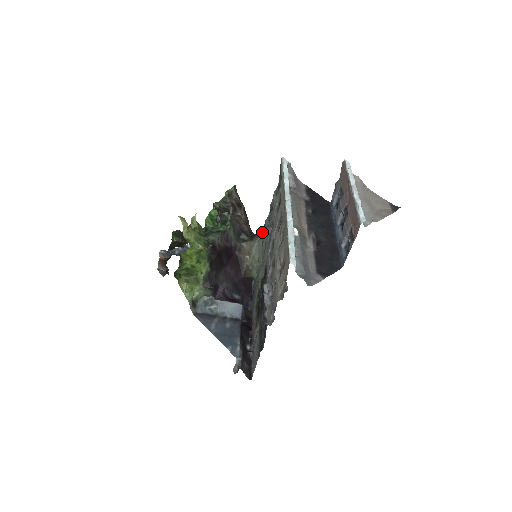
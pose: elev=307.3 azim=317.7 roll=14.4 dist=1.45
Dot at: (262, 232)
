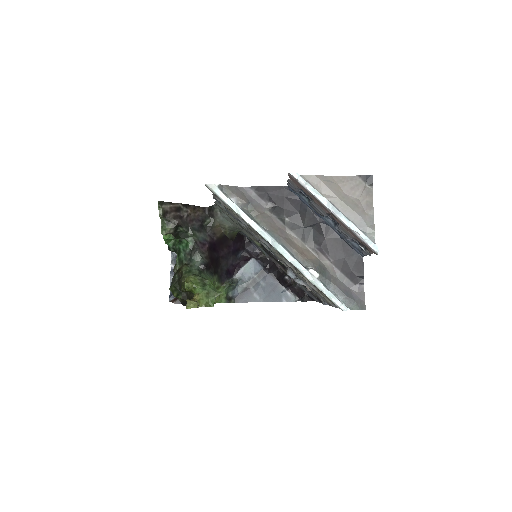
Dot at: (216, 206)
